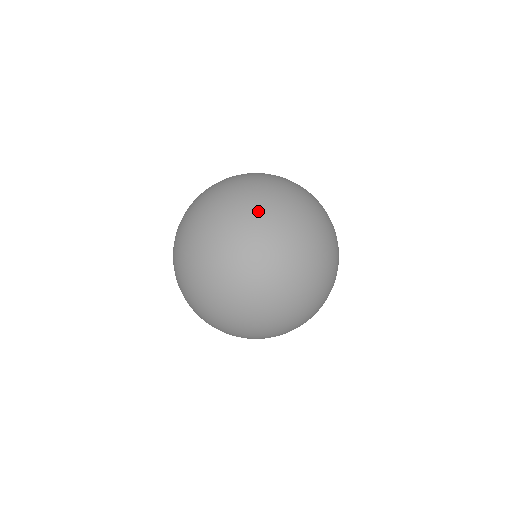
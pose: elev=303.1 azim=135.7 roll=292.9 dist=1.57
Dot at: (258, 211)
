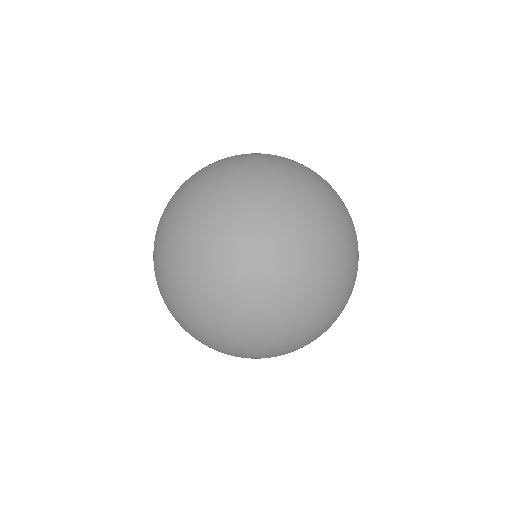
Dot at: occluded
